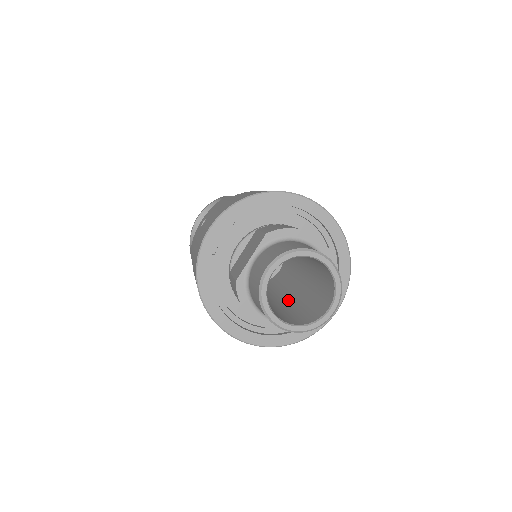
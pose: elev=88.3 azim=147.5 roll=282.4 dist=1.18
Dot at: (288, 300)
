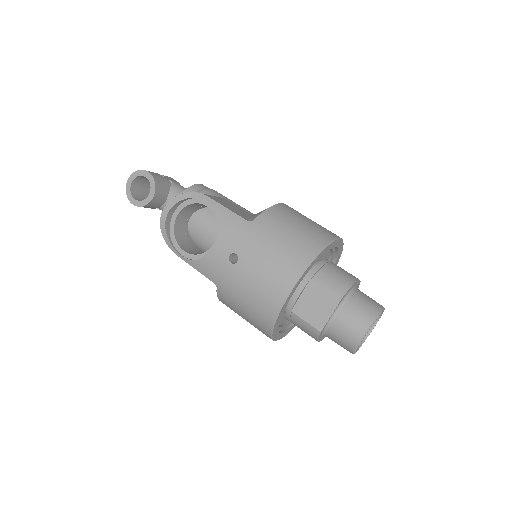
Dot at: occluded
